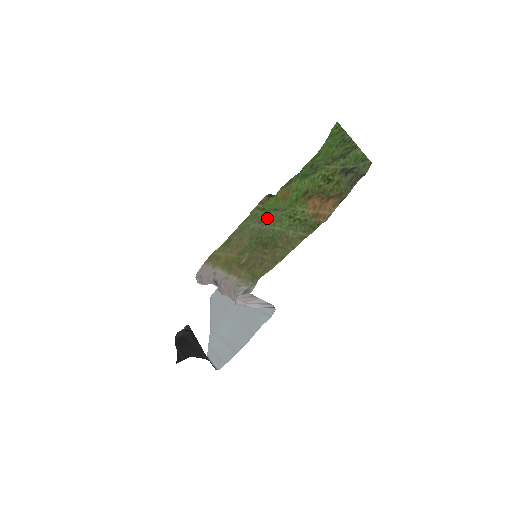
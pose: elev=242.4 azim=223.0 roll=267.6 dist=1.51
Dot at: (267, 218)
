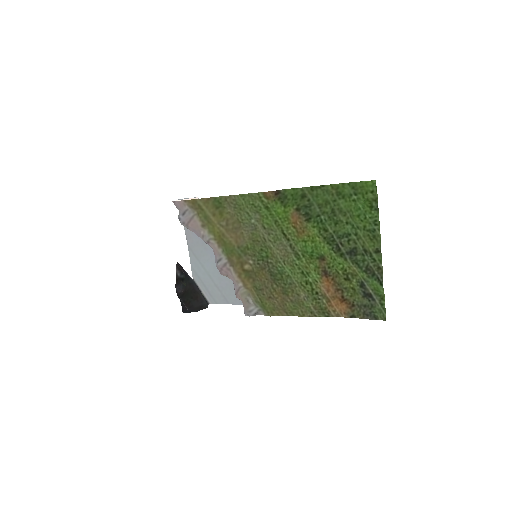
Dot at: (275, 237)
